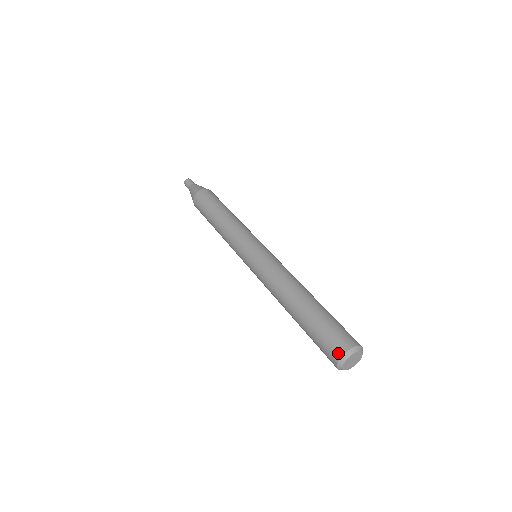
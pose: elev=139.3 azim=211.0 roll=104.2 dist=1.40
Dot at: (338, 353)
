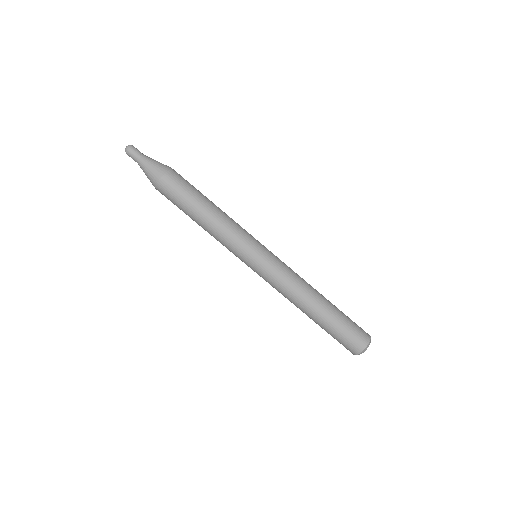
Dot at: (360, 348)
